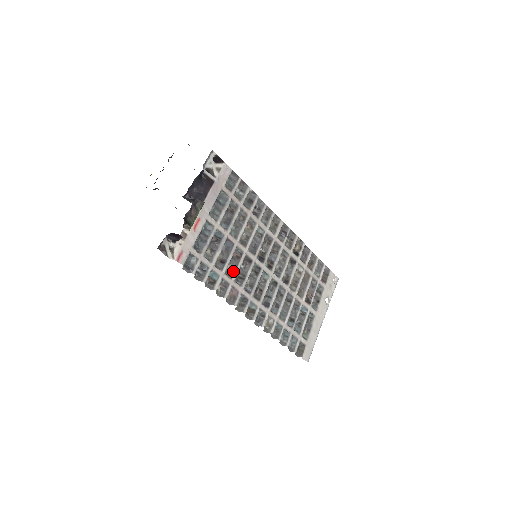
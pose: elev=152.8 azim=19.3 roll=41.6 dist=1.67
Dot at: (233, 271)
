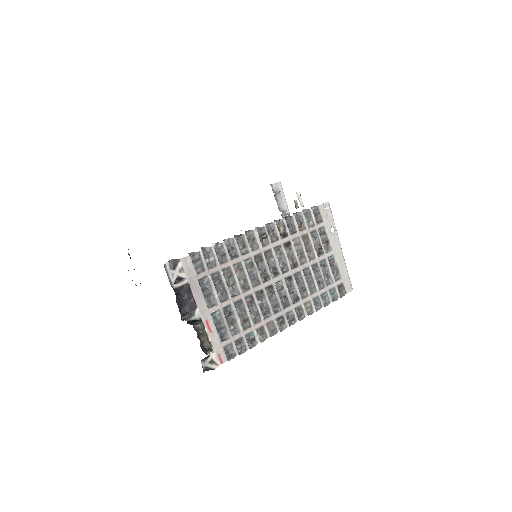
Dot at: (257, 315)
